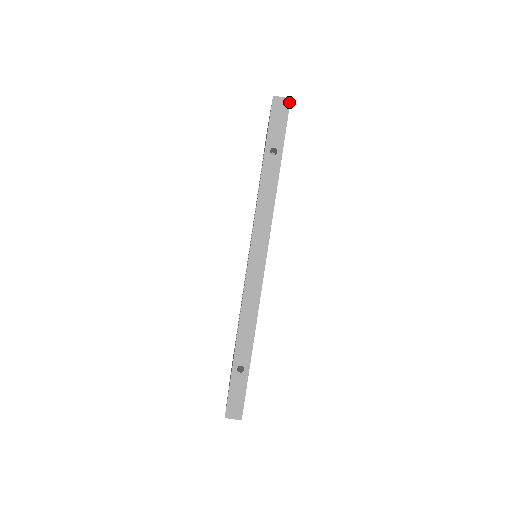
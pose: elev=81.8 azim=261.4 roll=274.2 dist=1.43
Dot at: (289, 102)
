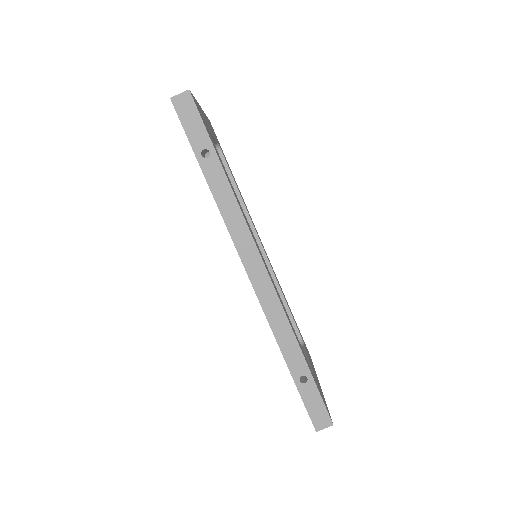
Dot at: (190, 94)
